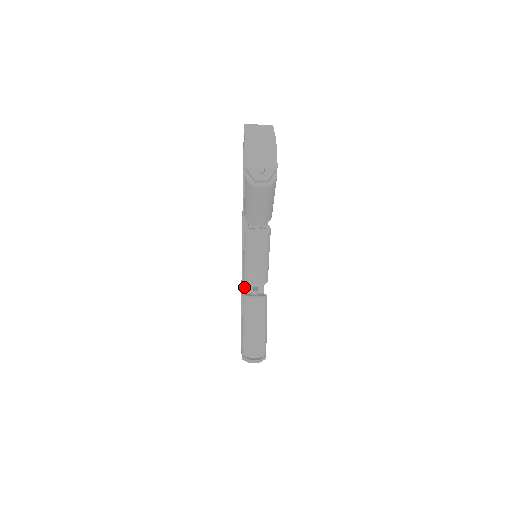
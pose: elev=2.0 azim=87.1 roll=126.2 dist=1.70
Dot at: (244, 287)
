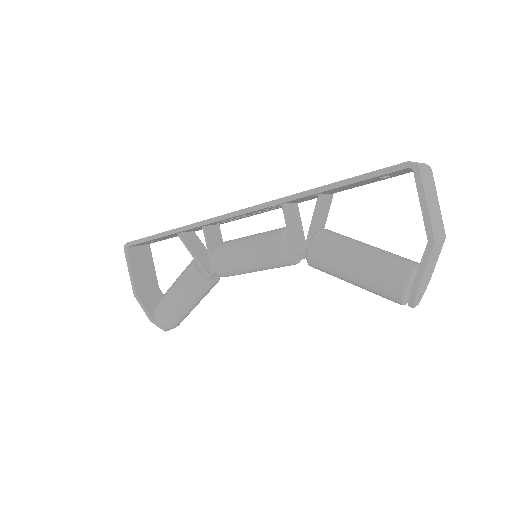
Dot at: (175, 233)
